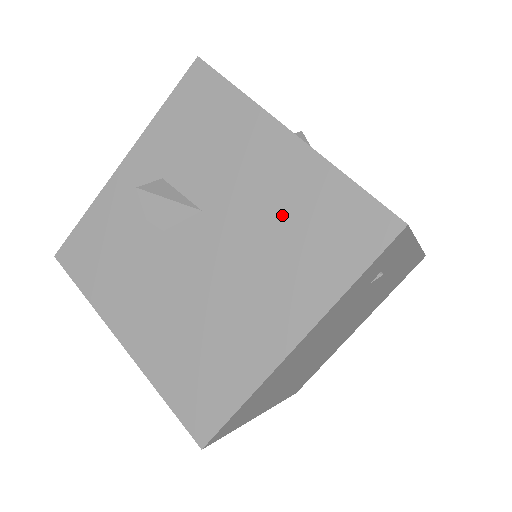
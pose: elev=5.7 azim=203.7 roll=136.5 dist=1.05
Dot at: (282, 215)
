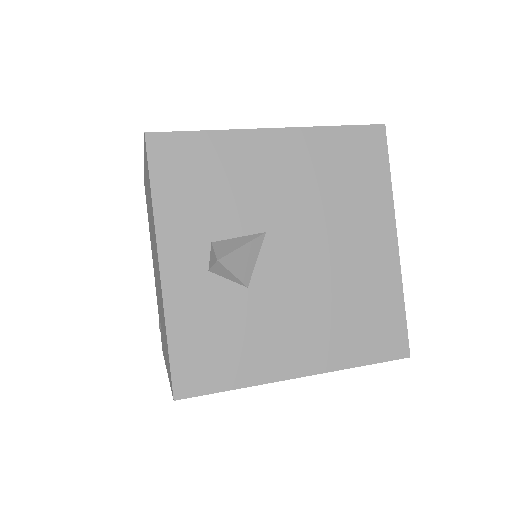
Dot at: (320, 182)
